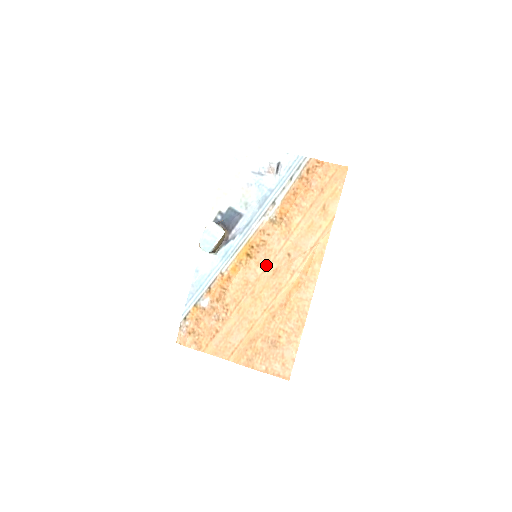
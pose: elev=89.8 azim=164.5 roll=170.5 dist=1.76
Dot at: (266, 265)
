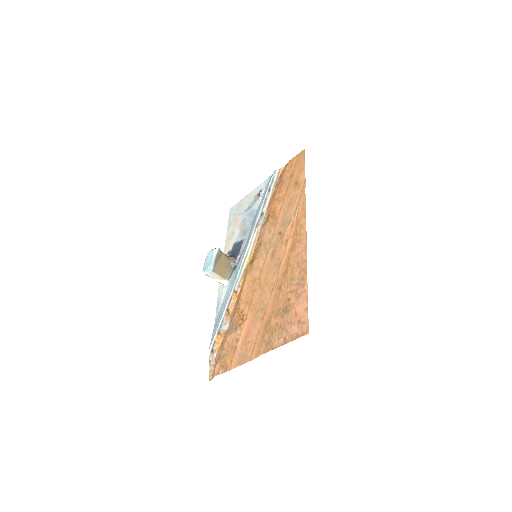
Dot at: (265, 256)
